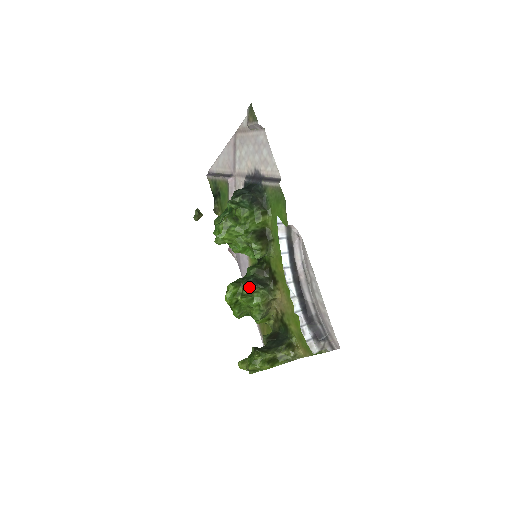
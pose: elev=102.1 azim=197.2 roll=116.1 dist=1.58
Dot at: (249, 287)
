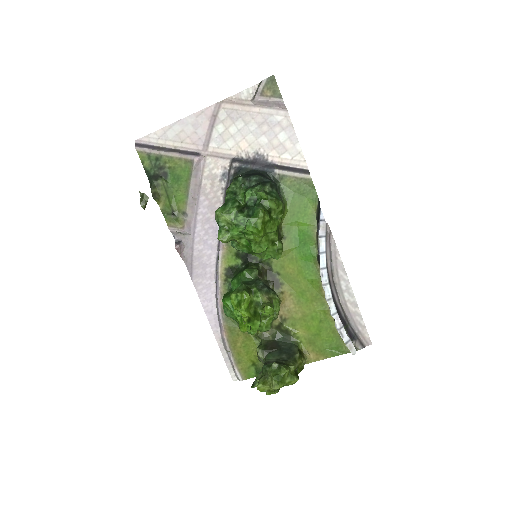
Dot at: (264, 293)
